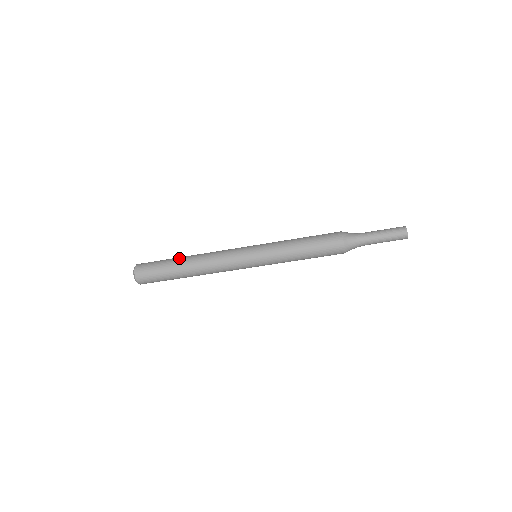
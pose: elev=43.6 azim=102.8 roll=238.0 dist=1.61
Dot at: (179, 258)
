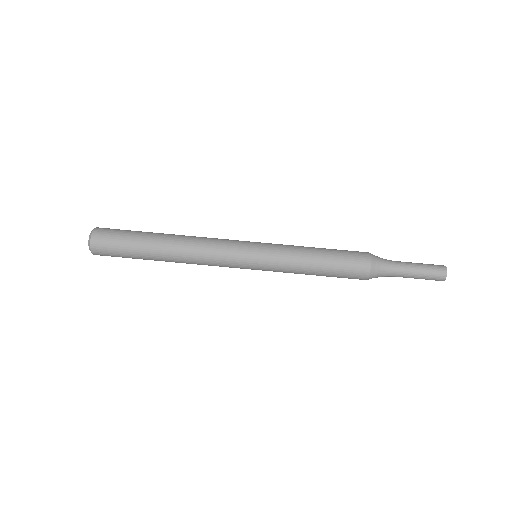
Dot at: occluded
